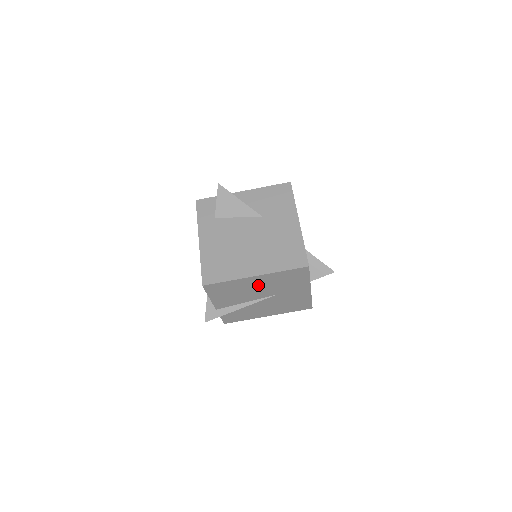
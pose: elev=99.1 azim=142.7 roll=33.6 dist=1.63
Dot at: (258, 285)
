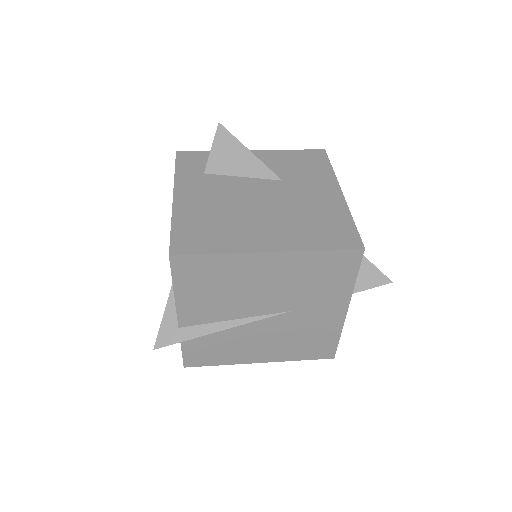
Dot at: (266, 279)
